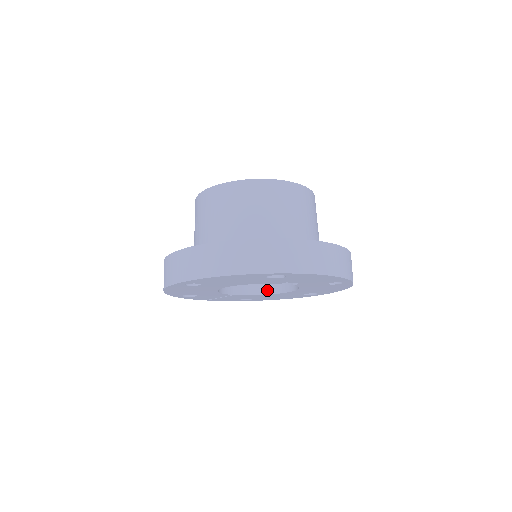
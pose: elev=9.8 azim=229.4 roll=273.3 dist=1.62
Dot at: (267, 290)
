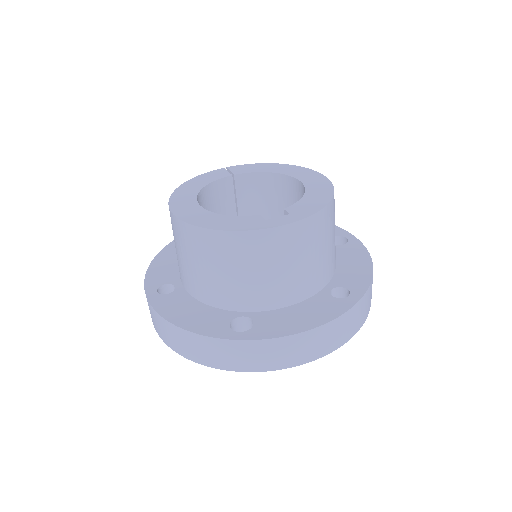
Dot at: occluded
